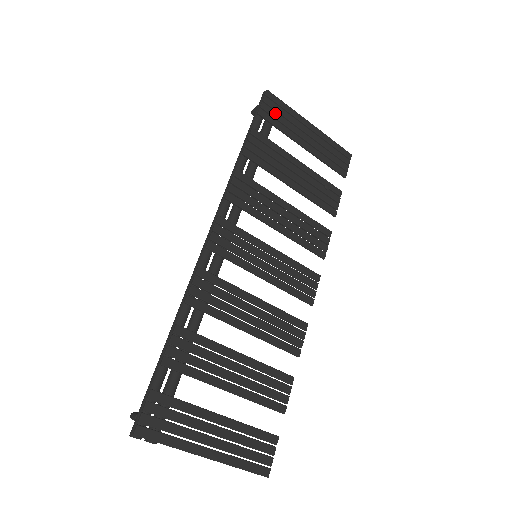
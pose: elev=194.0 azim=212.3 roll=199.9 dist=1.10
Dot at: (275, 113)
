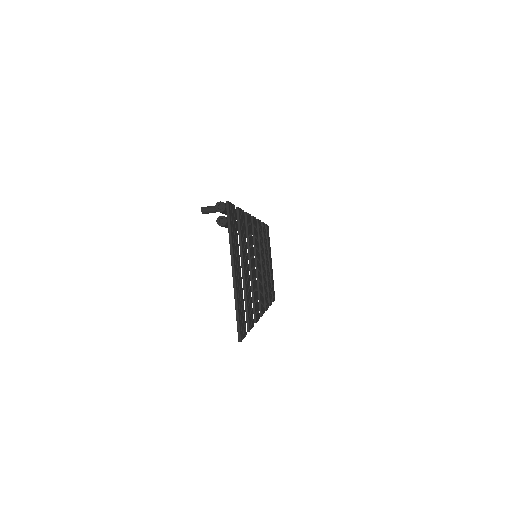
Dot at: (268, 235)
